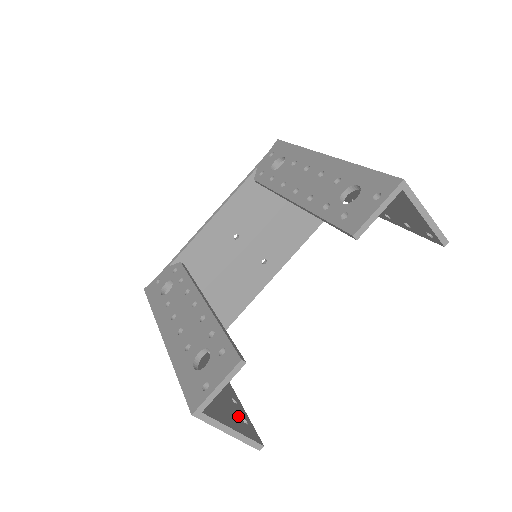
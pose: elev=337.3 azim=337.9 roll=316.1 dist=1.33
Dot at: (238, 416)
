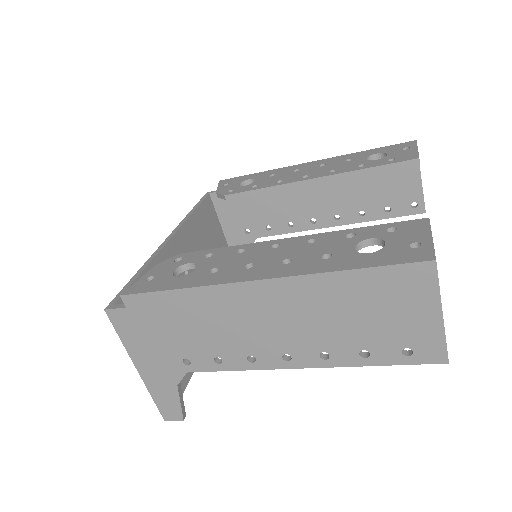
Dot at: (402, 337)
